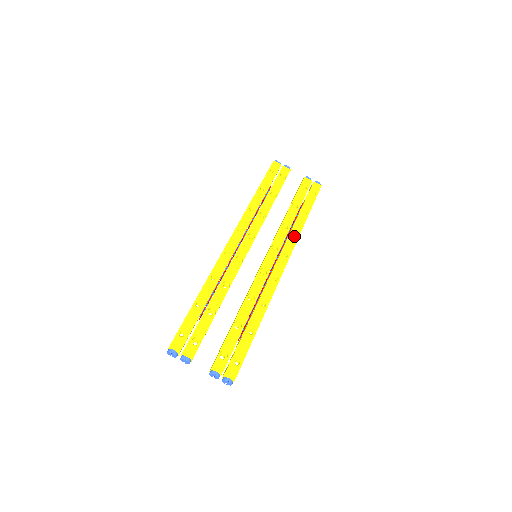
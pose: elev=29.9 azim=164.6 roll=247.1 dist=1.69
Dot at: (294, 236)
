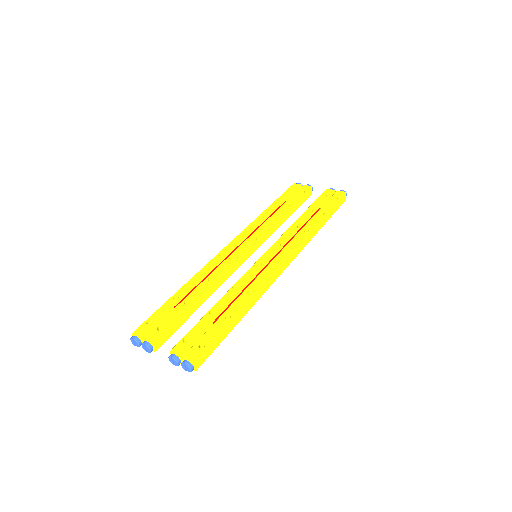
Dot at: (303, 233)
